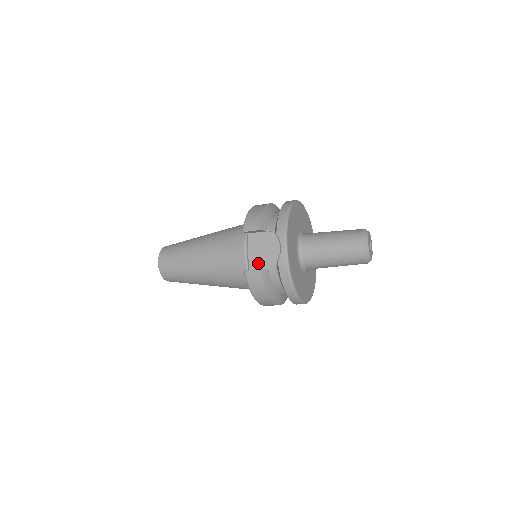
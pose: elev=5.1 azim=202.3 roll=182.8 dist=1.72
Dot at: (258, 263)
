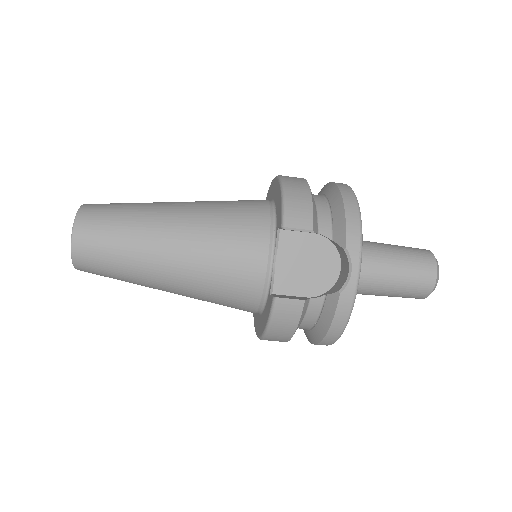
Dot at: (291, 283)
